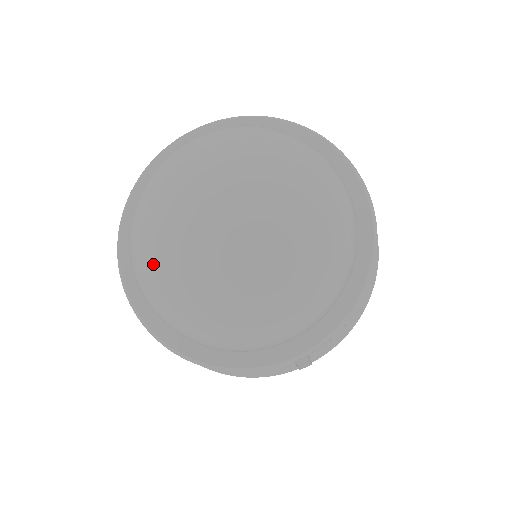
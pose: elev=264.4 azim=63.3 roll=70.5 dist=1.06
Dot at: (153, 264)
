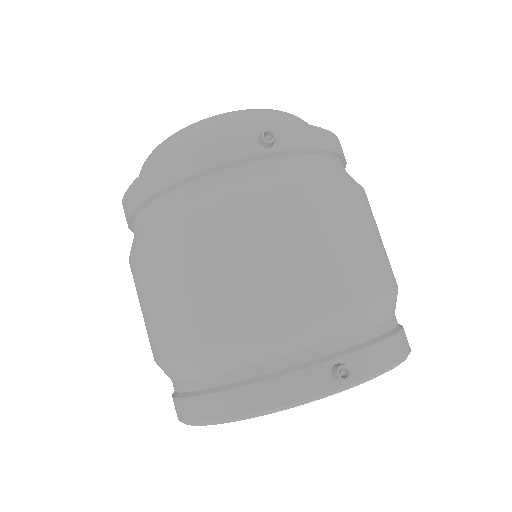
Dot at: occluded
